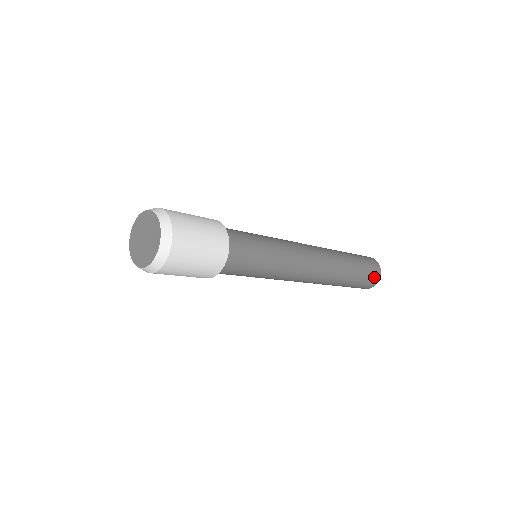
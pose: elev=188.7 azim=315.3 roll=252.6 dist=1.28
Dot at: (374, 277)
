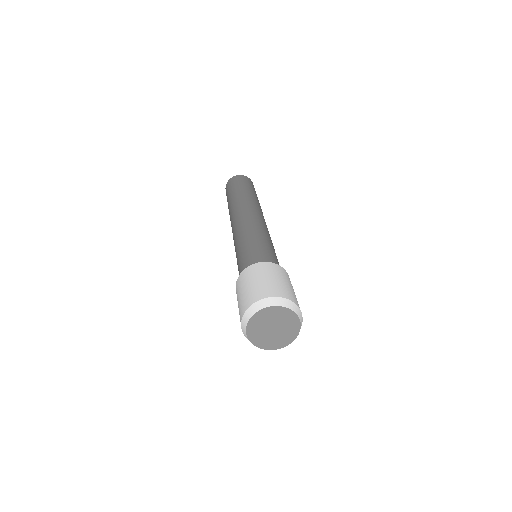
Dot at: occluded
